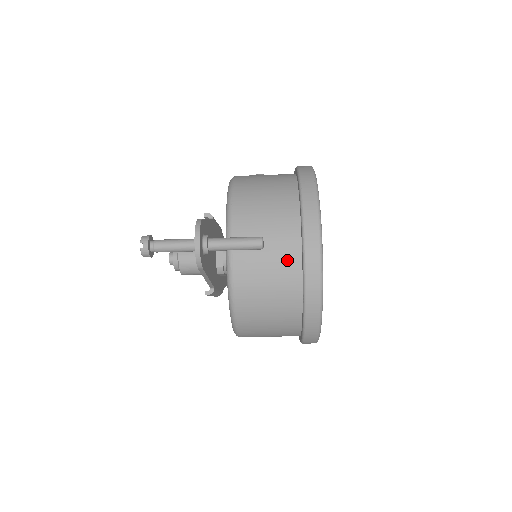
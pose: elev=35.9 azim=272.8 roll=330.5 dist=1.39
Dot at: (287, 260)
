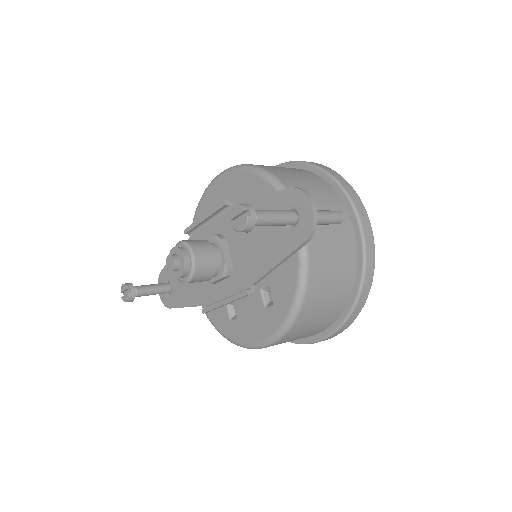
Dot at: (346, 239)
